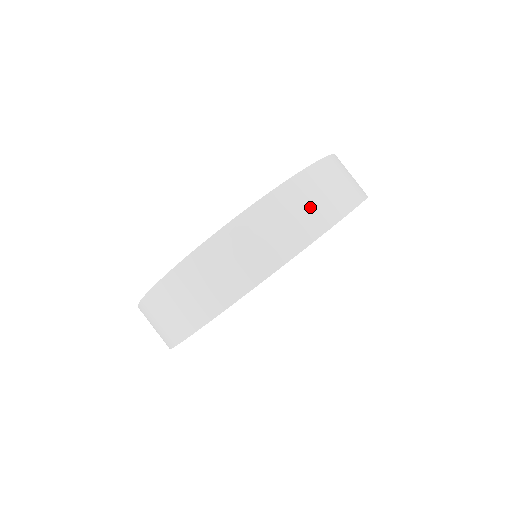
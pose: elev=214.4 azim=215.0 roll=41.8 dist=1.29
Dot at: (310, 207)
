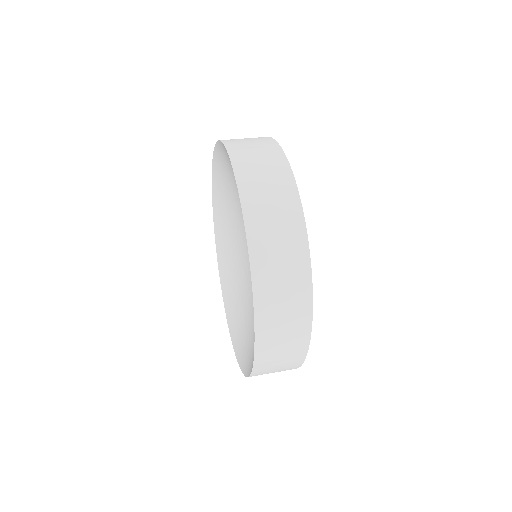
Dot at: (254, 144)
